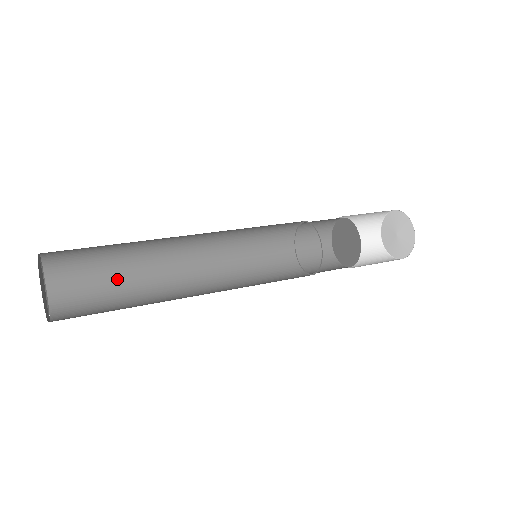
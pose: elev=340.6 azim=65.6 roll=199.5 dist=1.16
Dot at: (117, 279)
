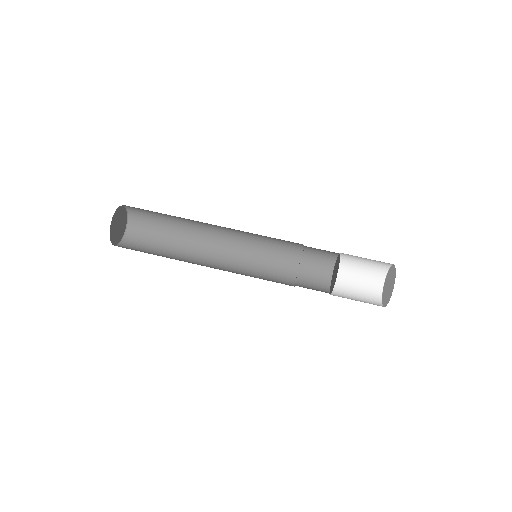
Dot at: (169, 221)
